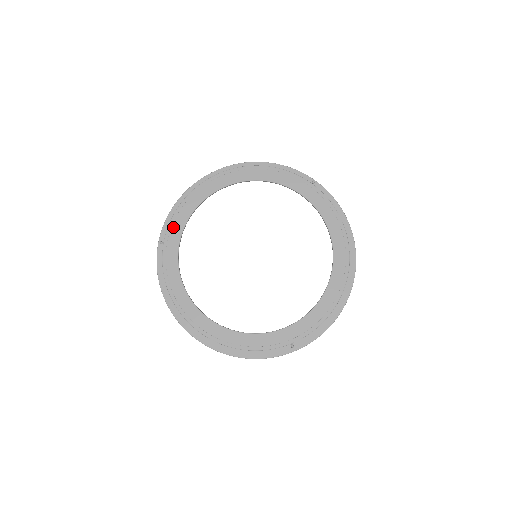
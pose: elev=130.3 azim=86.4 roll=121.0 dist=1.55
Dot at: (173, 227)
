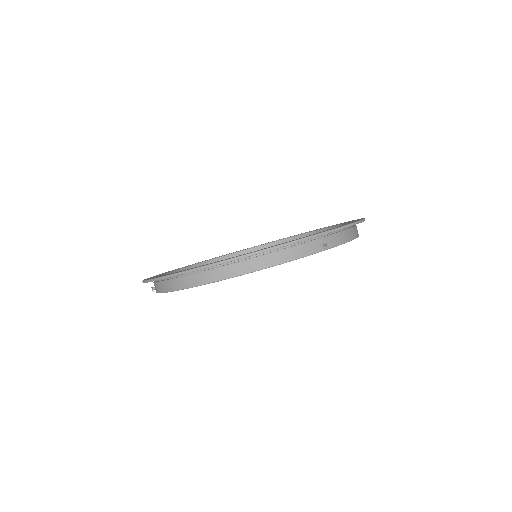
Dot at: occluded
